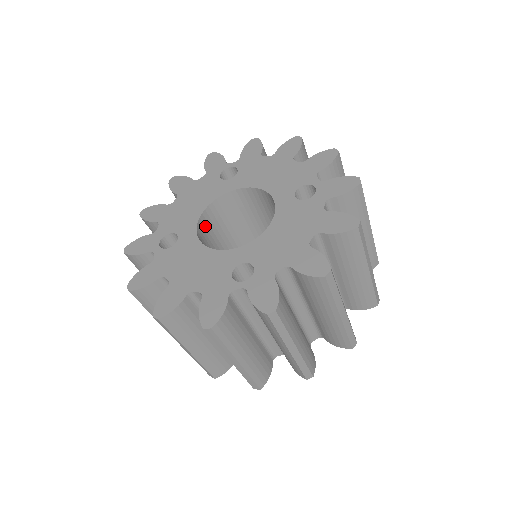
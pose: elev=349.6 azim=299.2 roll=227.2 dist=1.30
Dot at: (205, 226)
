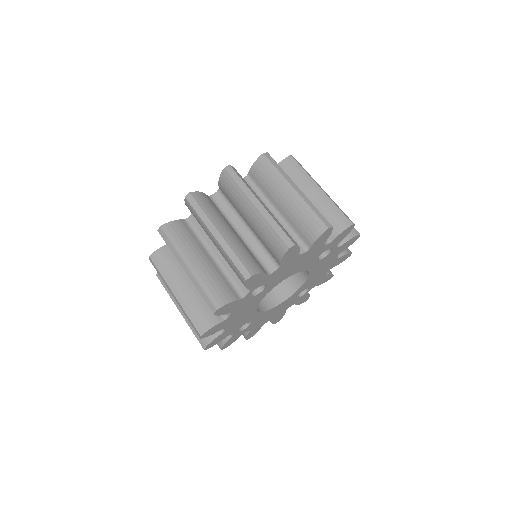
Dot at: occluded
